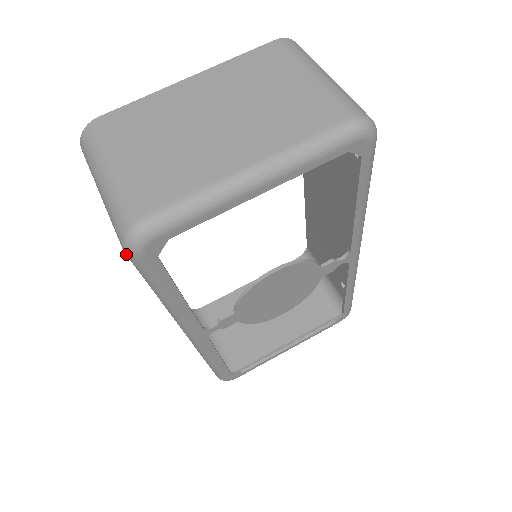
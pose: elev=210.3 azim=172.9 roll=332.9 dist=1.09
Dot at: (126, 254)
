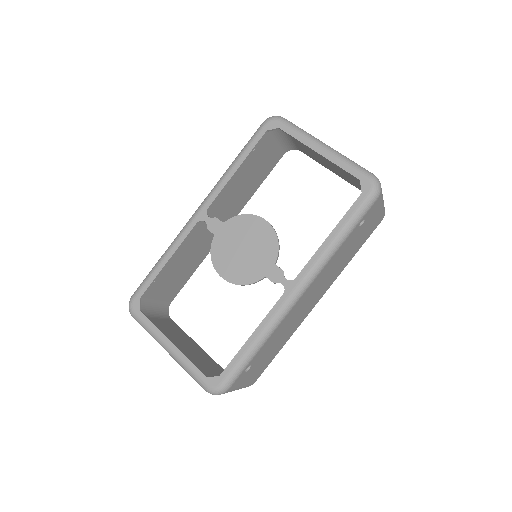
Dot at: (262, 123)
